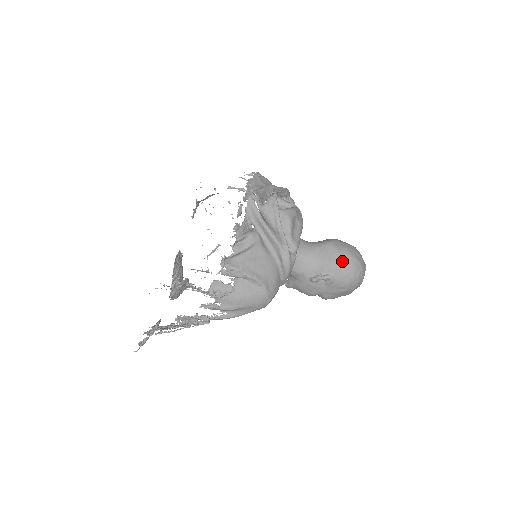
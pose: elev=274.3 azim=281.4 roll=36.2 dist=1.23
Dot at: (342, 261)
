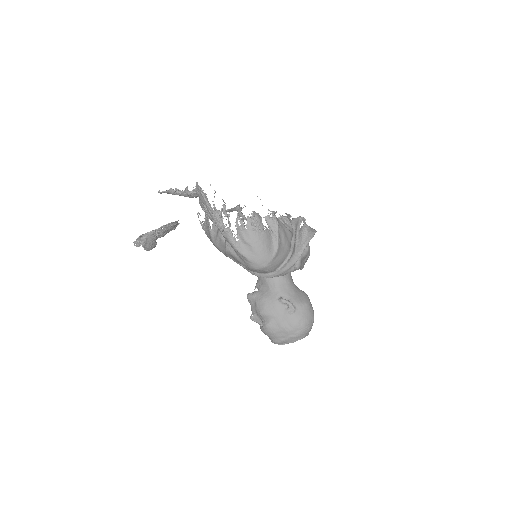
Dot at: (308, 308)
